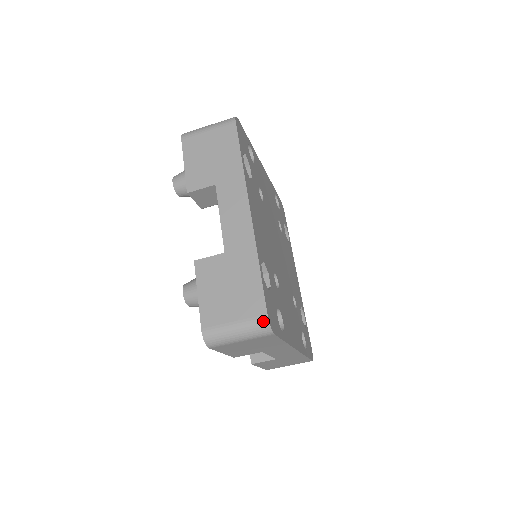
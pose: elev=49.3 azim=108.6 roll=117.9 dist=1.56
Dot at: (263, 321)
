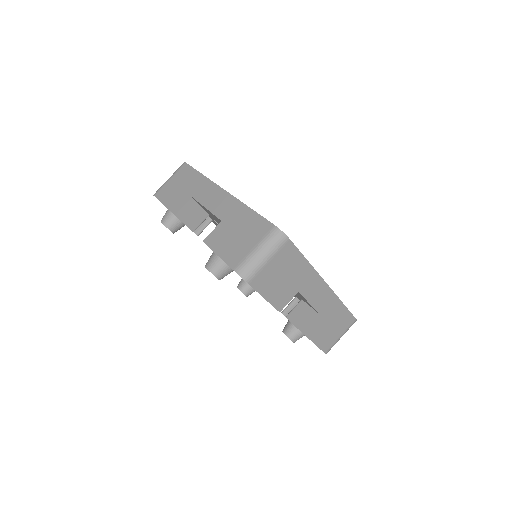
Dot at: (274, 231)
